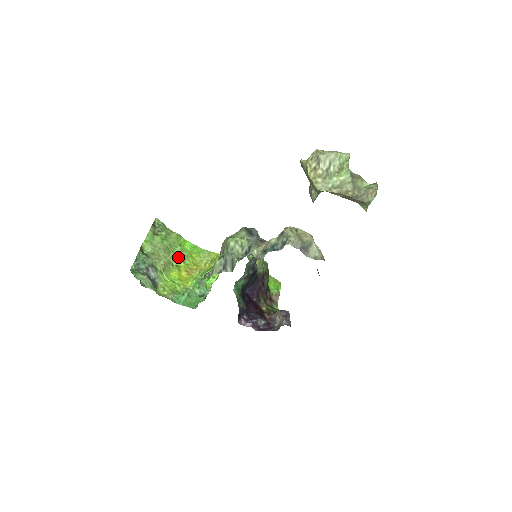
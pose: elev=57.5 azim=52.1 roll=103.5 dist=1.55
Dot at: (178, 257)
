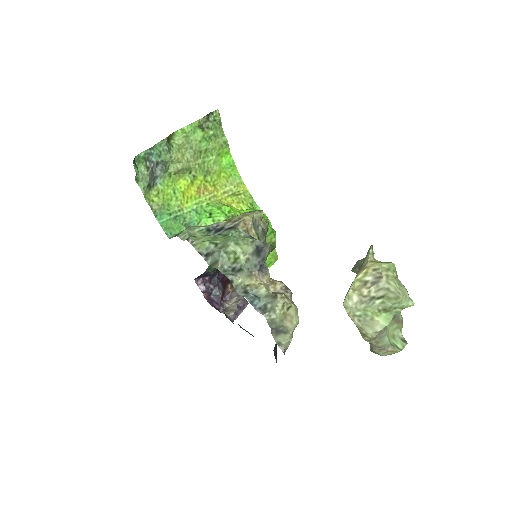
Dot at: (203, 168)
